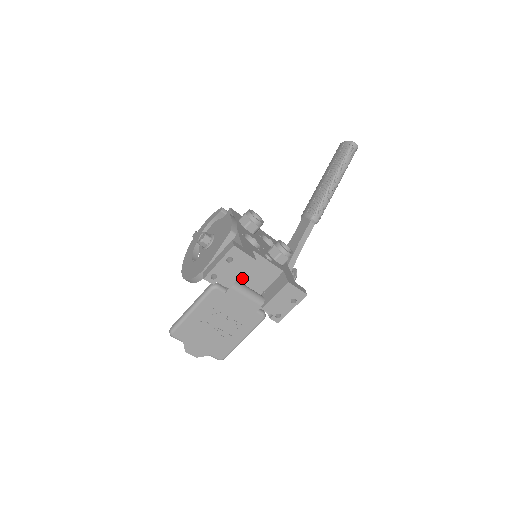
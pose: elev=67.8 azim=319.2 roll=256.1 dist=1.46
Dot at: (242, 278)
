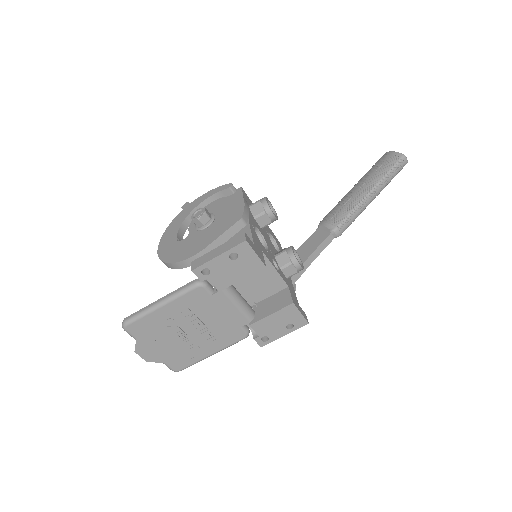
Dot at: occluded
